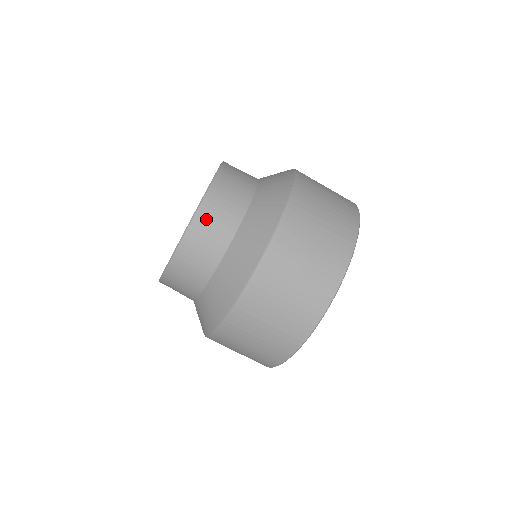
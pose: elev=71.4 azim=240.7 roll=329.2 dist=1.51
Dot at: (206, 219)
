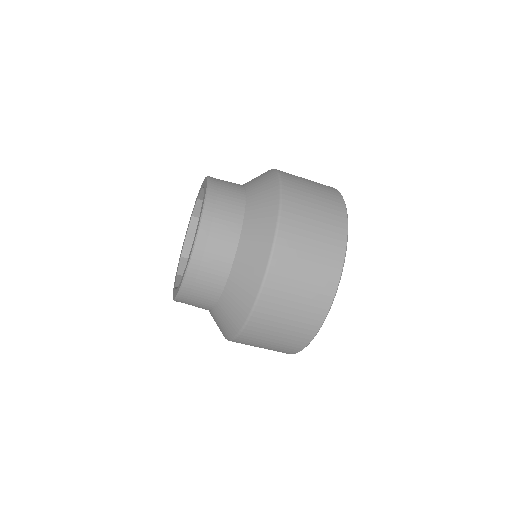
Dot at: (187, 300)
